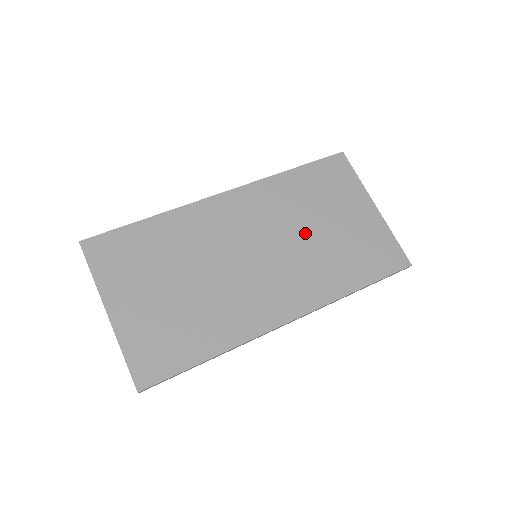
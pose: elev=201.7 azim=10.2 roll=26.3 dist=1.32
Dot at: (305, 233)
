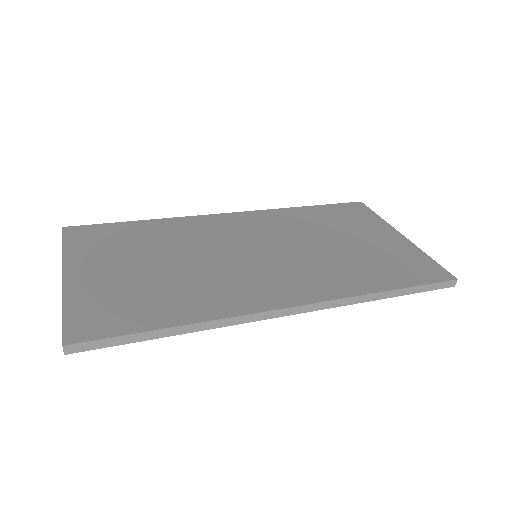
Dot at: (317, 244)
